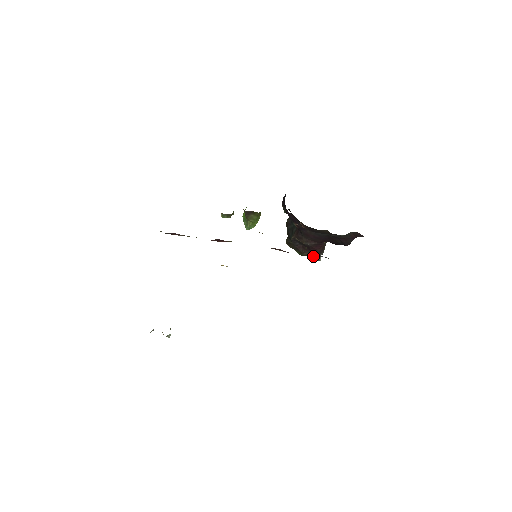
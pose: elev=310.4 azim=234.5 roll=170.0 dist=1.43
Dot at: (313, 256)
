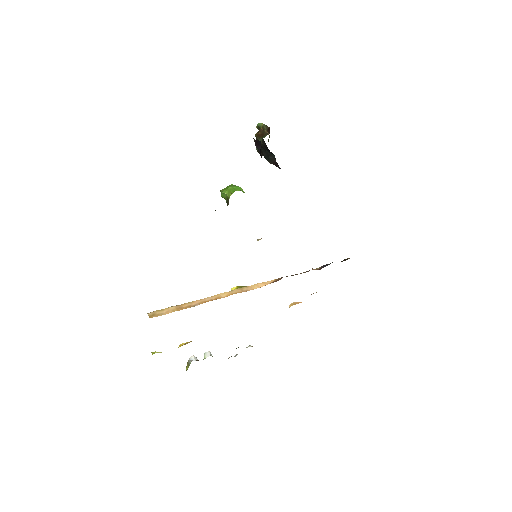
Dot at: occluded
